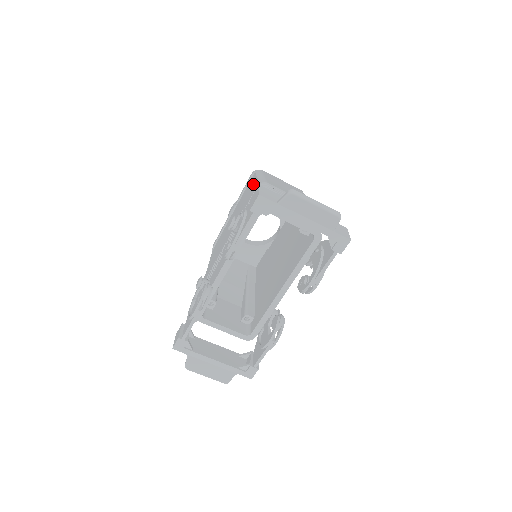
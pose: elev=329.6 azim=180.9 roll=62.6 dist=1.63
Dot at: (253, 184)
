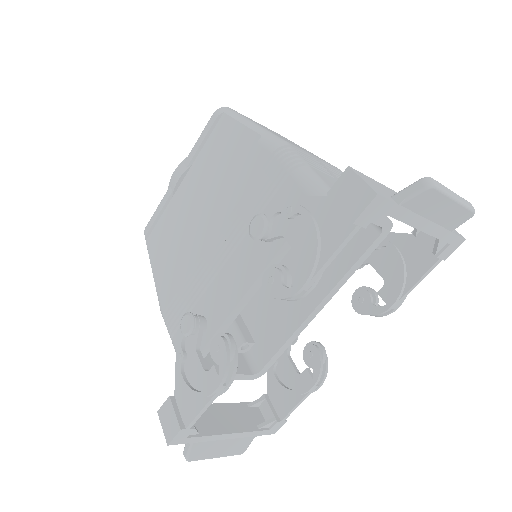
Dot at: (240, 138)
